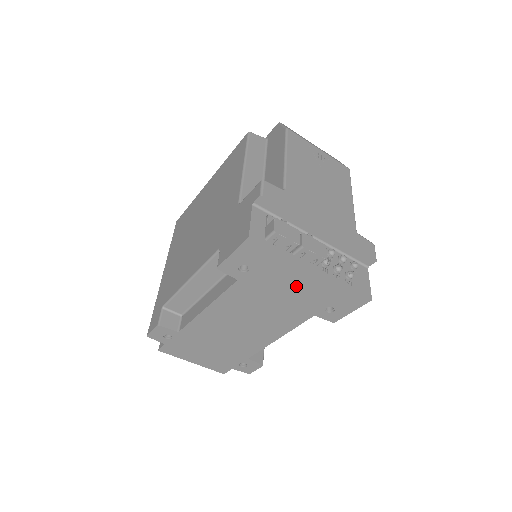
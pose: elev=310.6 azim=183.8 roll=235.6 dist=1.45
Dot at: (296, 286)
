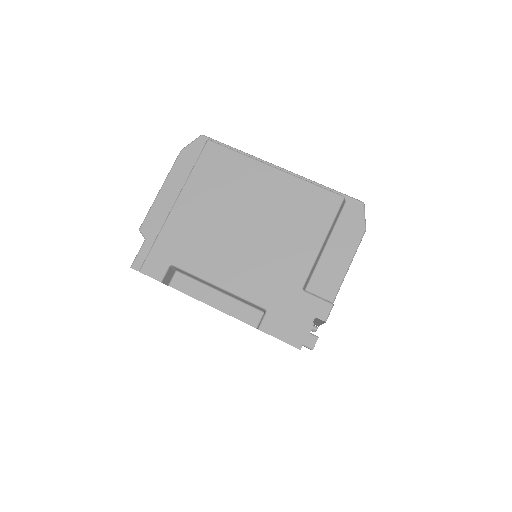
Dot at: occluded
